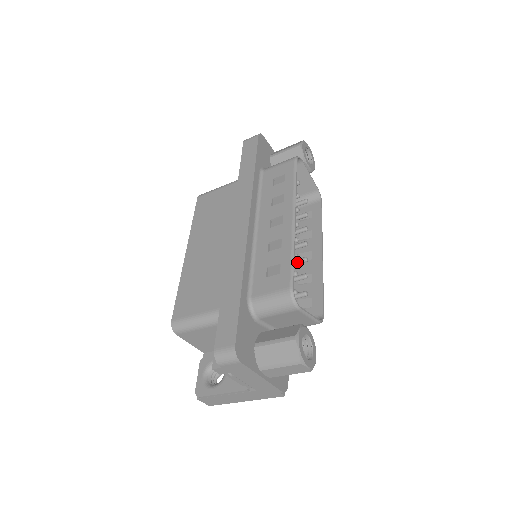
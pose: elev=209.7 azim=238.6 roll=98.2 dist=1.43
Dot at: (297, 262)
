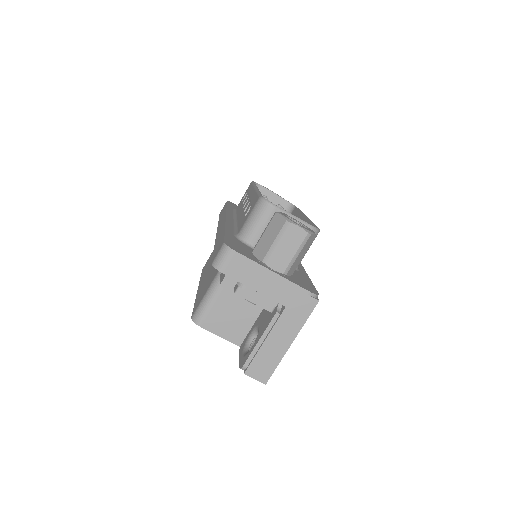
Dot at: occluded
